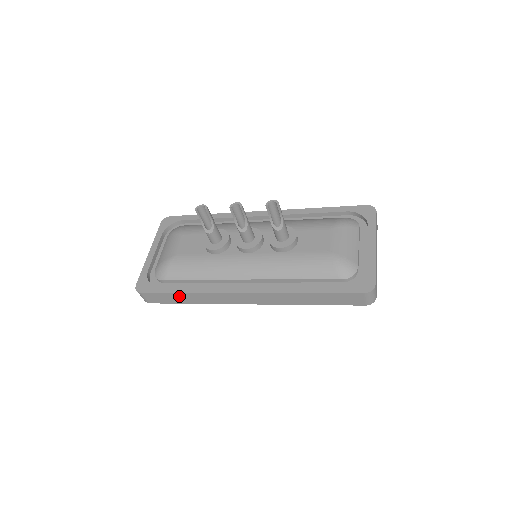
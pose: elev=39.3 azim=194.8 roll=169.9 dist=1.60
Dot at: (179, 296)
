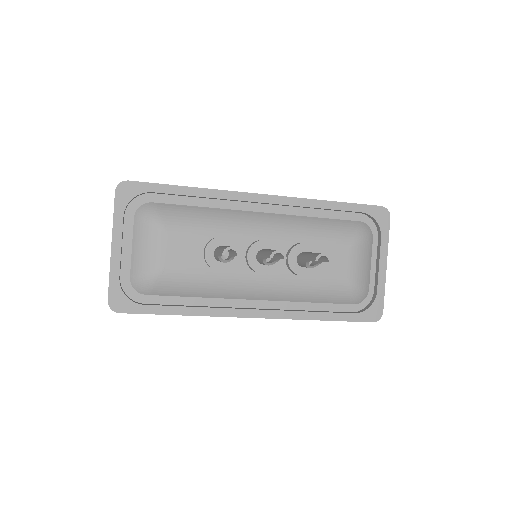
Dot at: occluded
